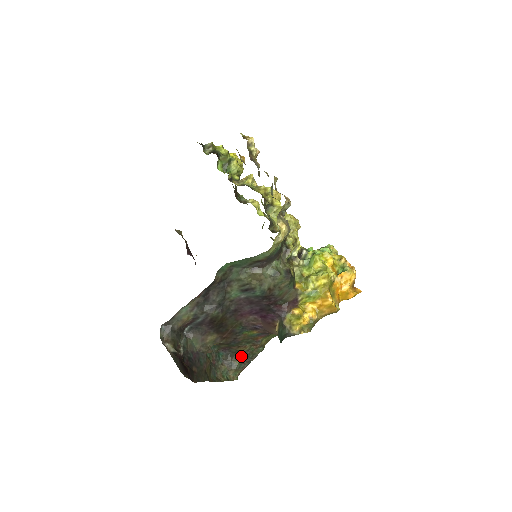
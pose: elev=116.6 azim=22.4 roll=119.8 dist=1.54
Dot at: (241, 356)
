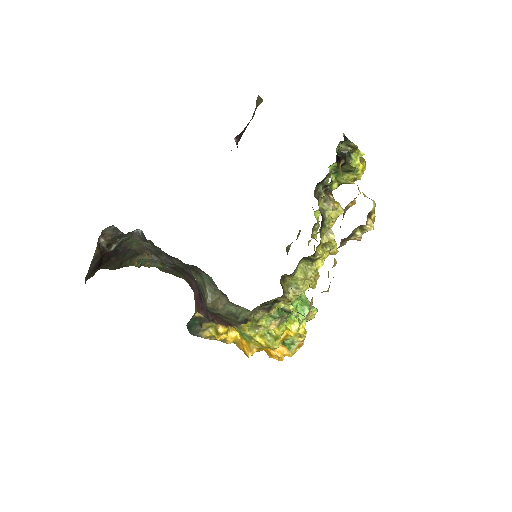
Dot at: (167, 267)
